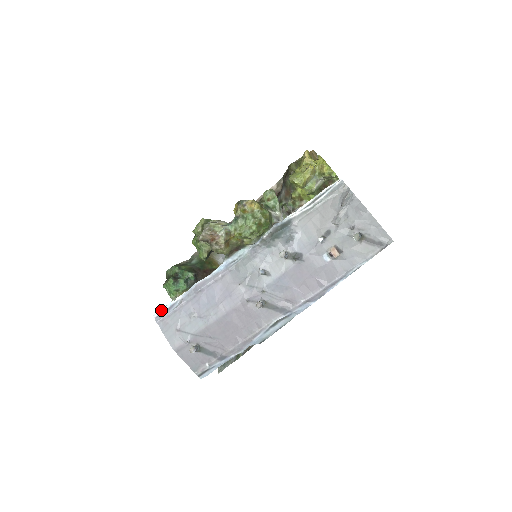
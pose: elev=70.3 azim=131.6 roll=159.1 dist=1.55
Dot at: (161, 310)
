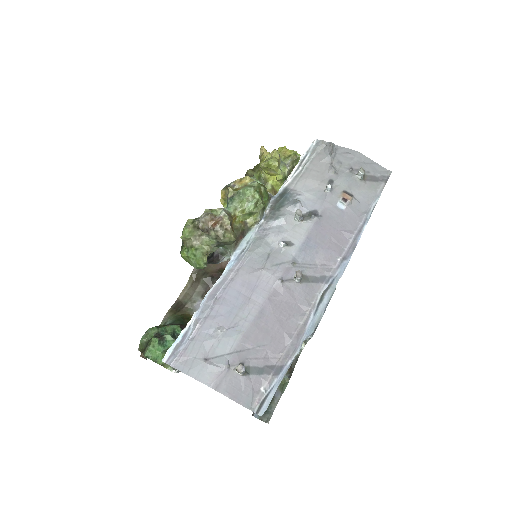
Dot at: (171, 348)
